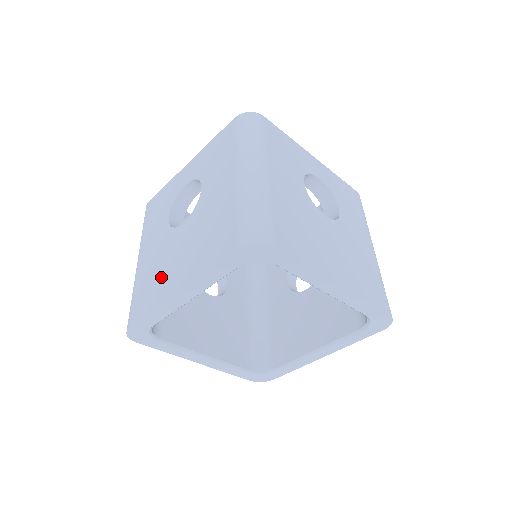
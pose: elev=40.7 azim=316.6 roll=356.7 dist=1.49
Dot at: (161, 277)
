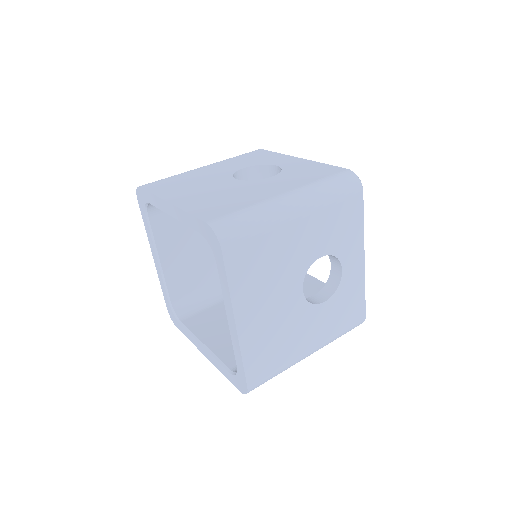
Dot at: occluded
